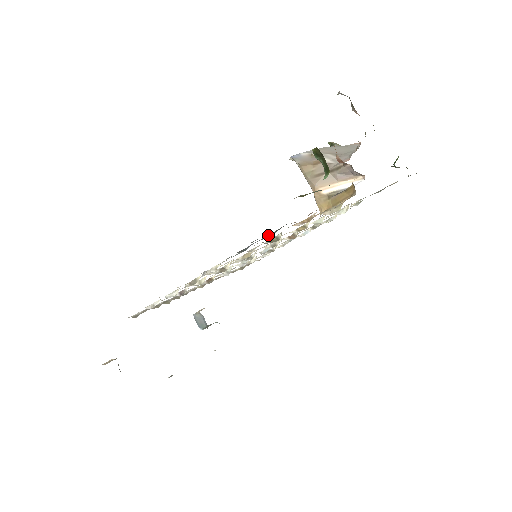
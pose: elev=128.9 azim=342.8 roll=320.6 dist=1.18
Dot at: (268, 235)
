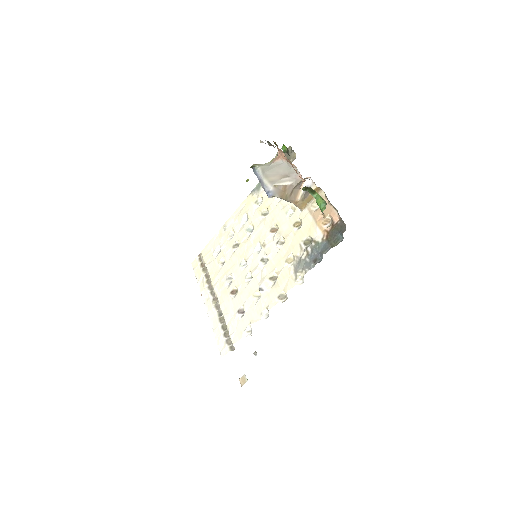
Dot at: (335, 244)
